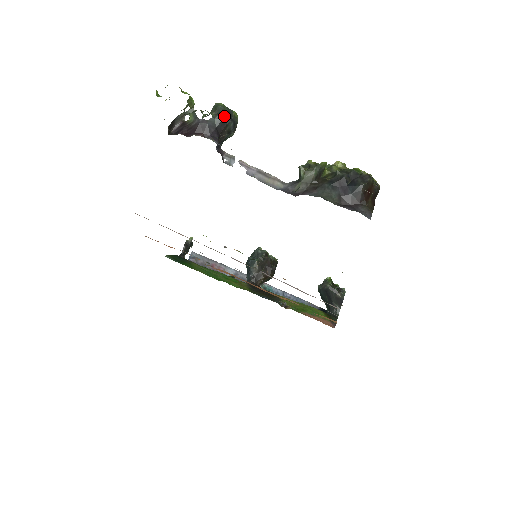
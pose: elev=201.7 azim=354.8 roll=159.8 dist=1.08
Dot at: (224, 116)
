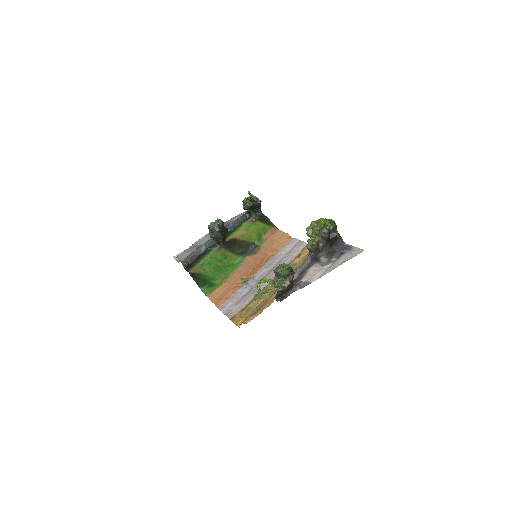
Dot at: occluded
